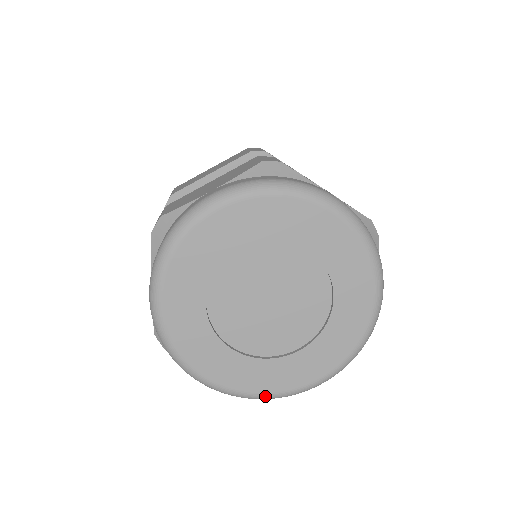
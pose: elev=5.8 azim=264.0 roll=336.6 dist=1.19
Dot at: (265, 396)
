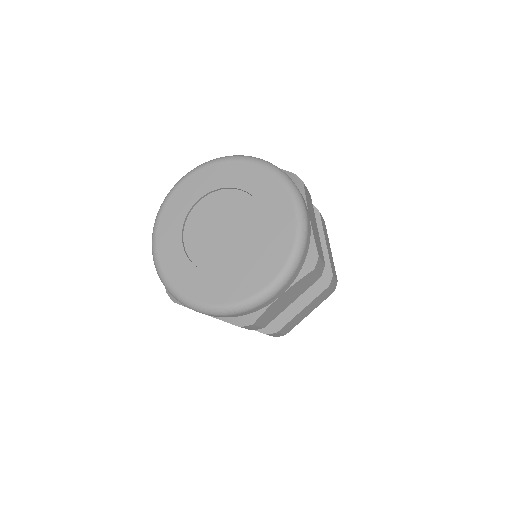
Dot at: (233, 305)
